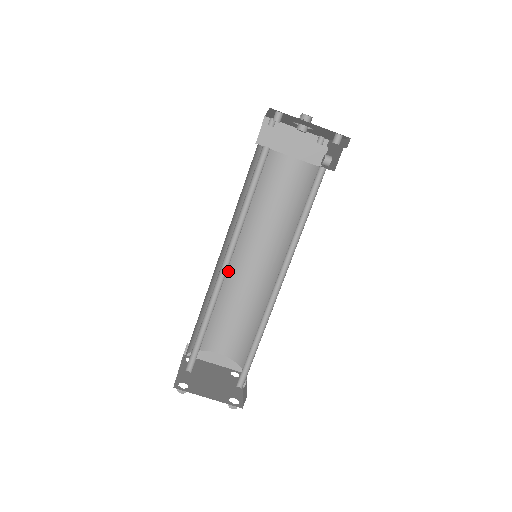
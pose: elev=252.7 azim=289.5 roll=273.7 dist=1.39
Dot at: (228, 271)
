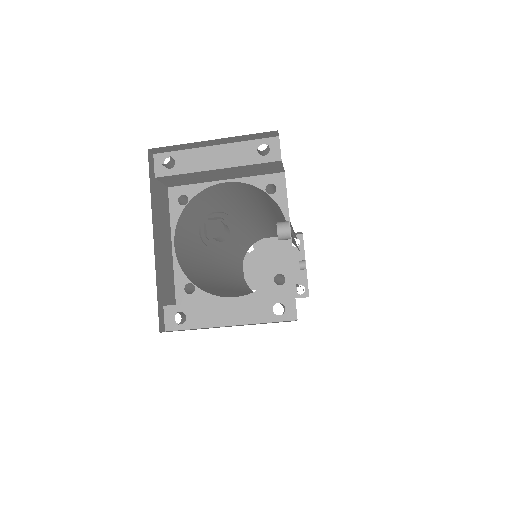
Dot at: (237, 230)
